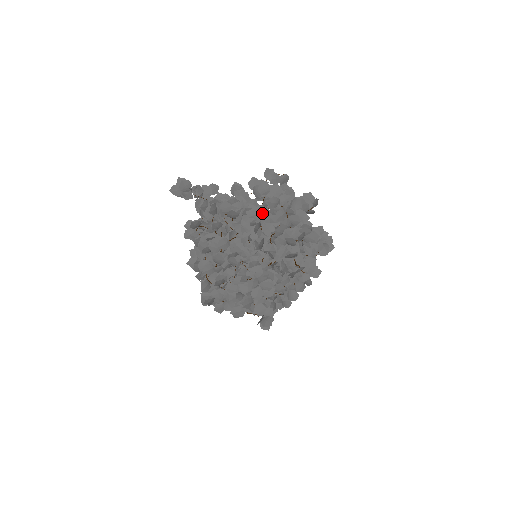
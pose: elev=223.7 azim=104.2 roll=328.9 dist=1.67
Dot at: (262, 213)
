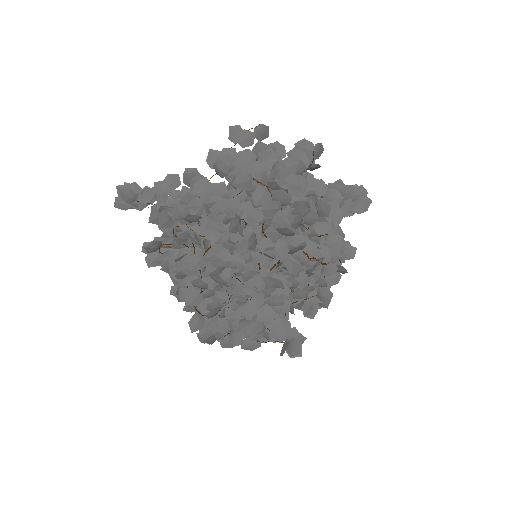
Dot at: (232, 203)
